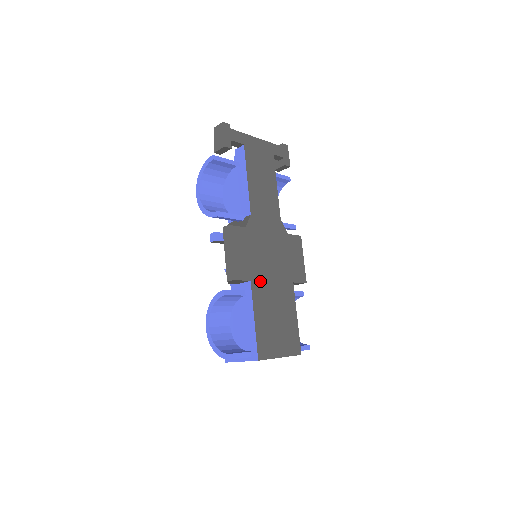
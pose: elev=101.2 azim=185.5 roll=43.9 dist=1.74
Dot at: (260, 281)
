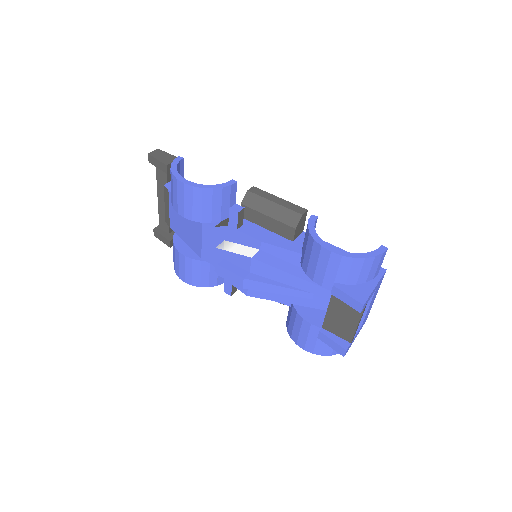
Dot at: occluded
